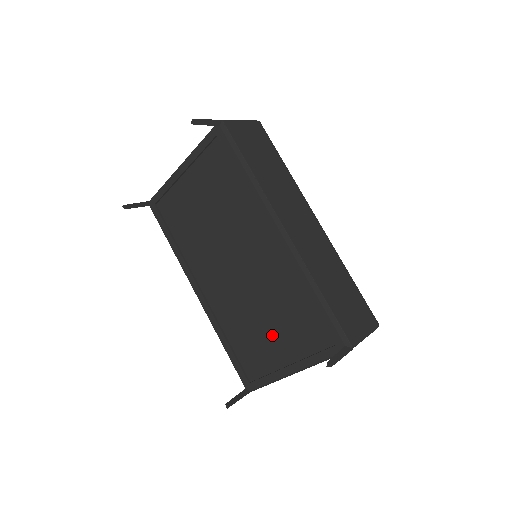
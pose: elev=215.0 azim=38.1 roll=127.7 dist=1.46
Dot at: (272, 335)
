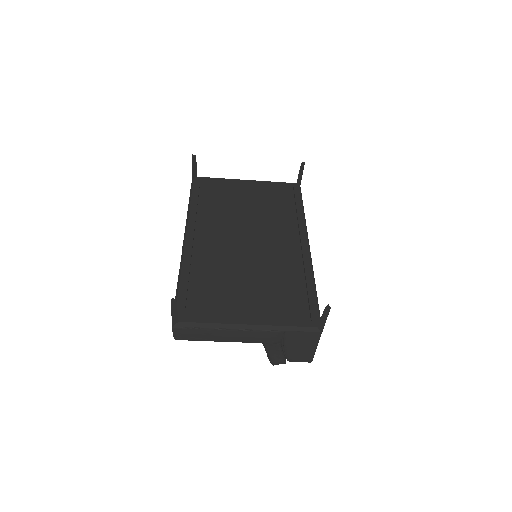
Dot at: (247, 293)
